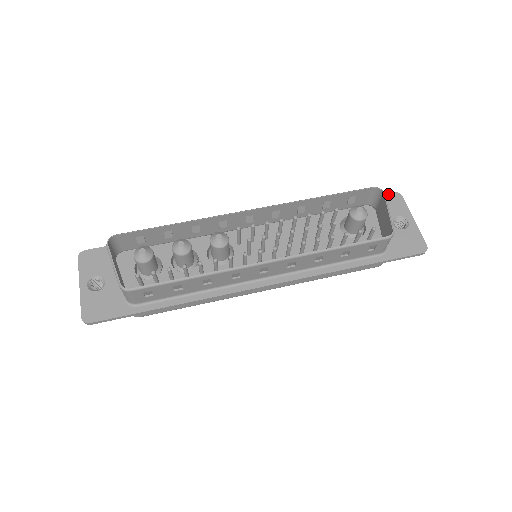
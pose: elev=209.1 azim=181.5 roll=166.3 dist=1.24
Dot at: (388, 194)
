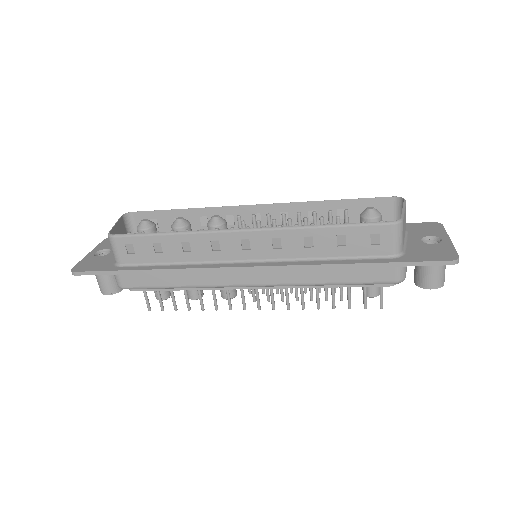
Dot at: (425, 223)
